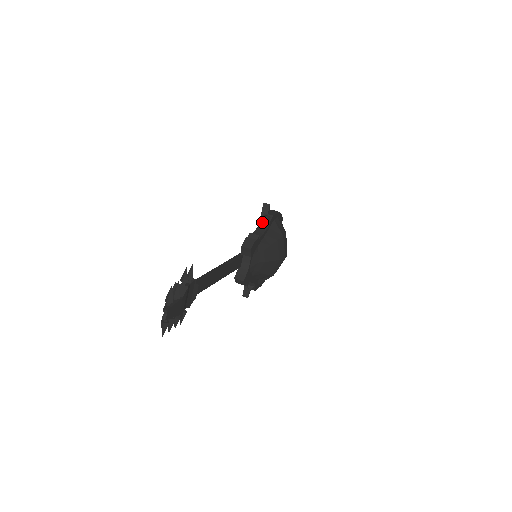
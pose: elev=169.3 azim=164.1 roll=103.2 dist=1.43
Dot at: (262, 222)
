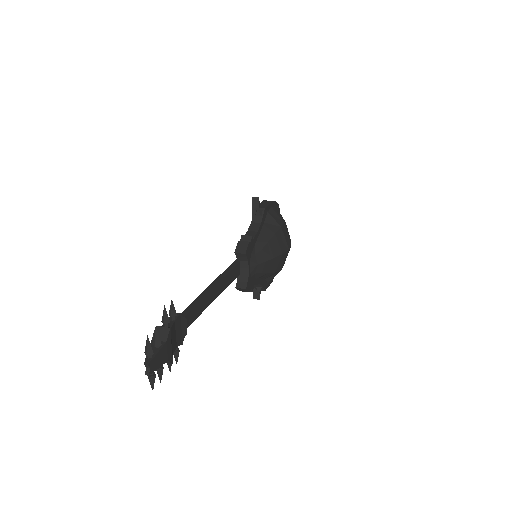
Dot at: (254, 218)
